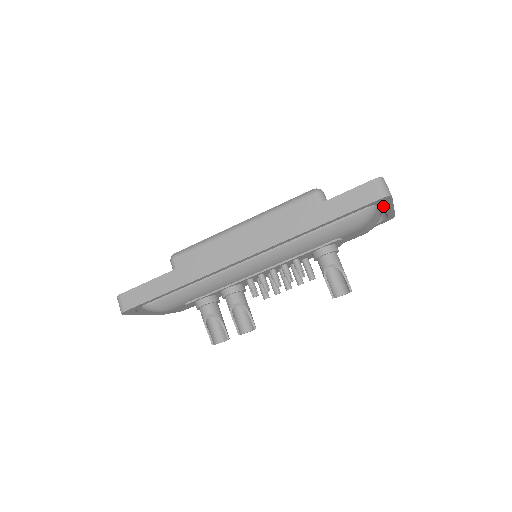
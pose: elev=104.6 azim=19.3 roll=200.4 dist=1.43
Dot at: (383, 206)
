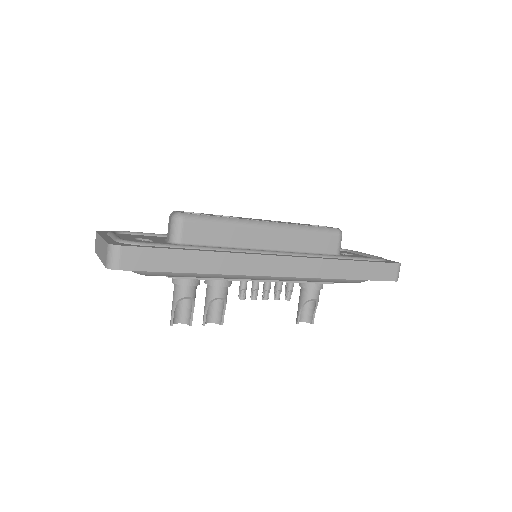
Dot at: occluded
